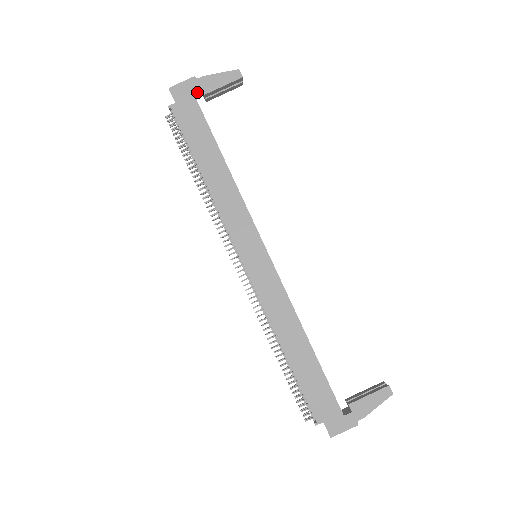
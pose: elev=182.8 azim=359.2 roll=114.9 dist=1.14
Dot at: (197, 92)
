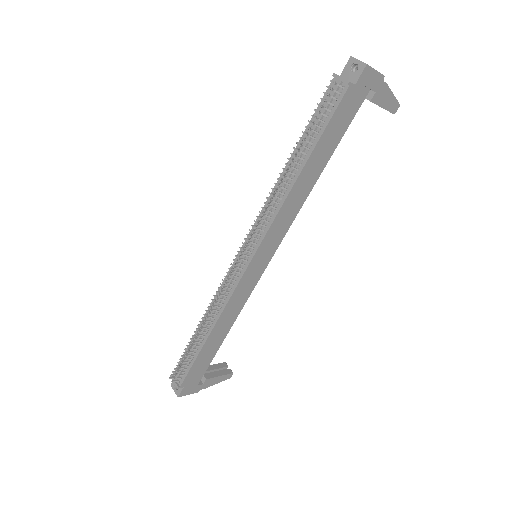
Dot at: occluded
